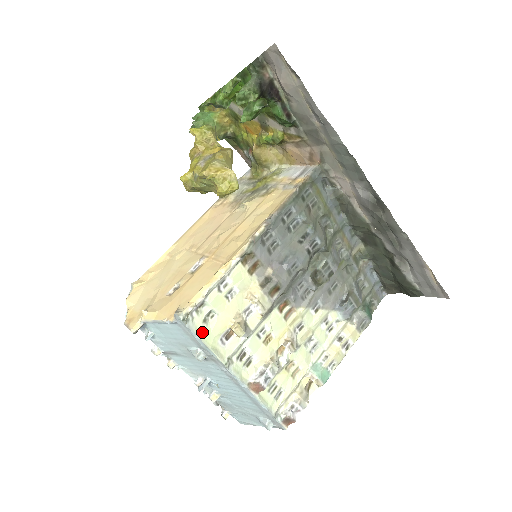
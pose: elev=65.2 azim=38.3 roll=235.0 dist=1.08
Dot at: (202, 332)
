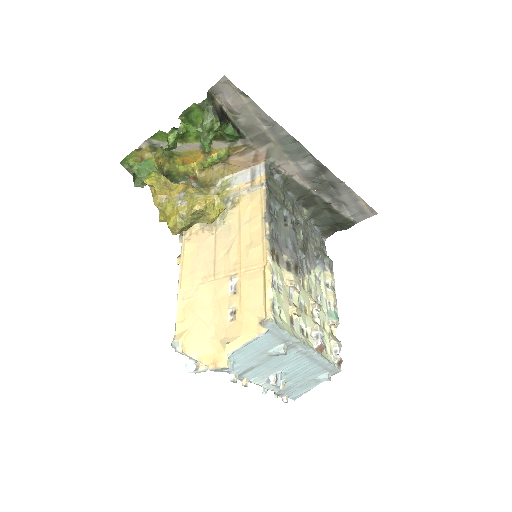
Dot at: (285, 327)
